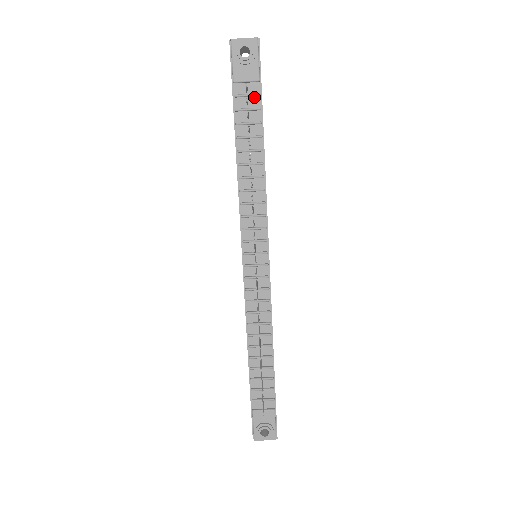
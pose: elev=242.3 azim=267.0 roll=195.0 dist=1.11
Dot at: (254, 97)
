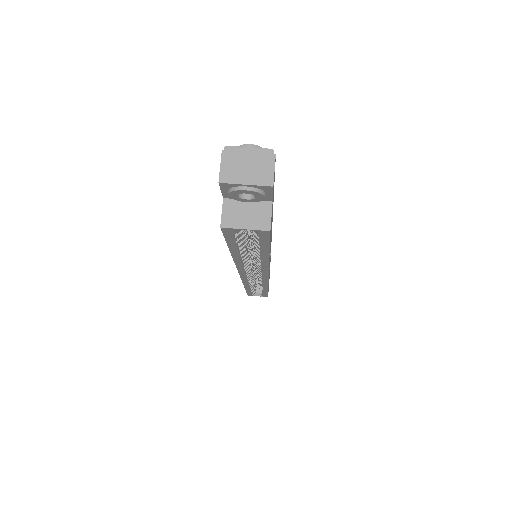
Dot at: occluded
